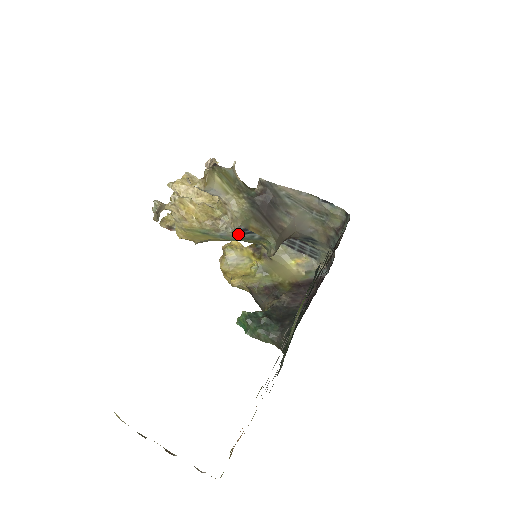
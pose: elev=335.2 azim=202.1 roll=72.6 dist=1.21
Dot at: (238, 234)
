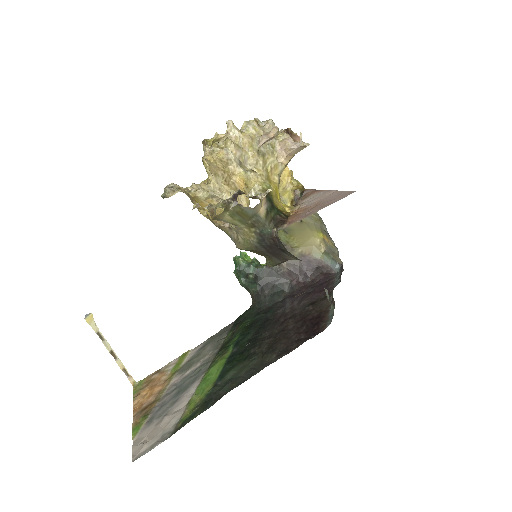
Dot at: occluded
